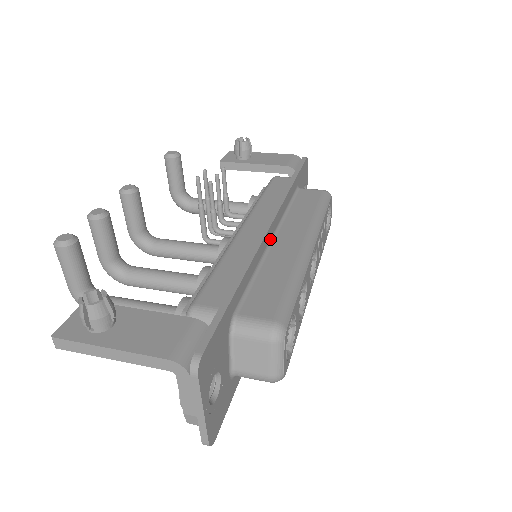
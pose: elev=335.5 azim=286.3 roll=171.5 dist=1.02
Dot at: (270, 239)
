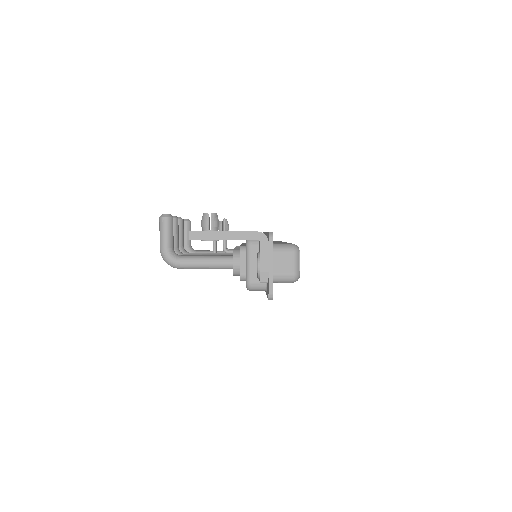
Dot at: occluded
